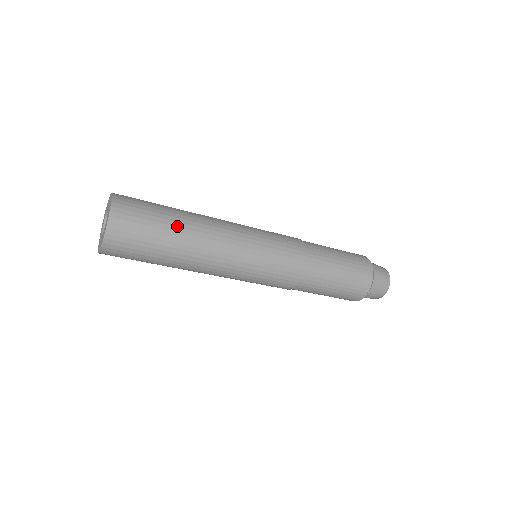
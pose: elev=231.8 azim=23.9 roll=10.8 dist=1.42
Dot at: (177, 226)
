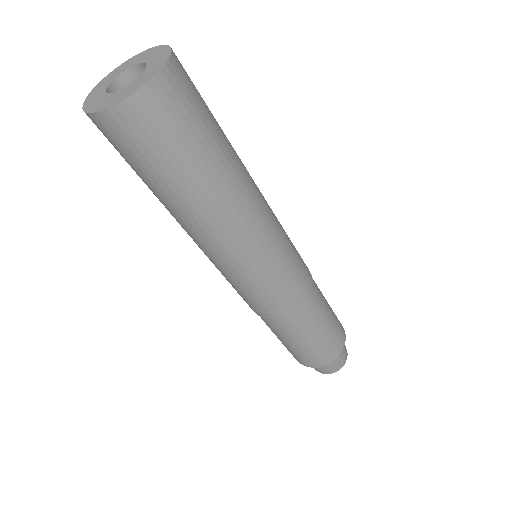
Dot at: (227, 150)
